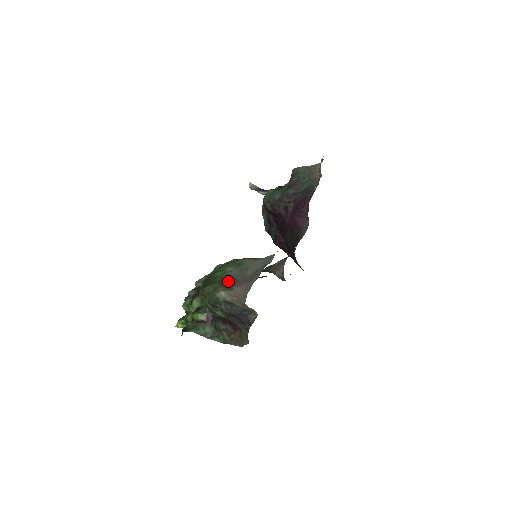
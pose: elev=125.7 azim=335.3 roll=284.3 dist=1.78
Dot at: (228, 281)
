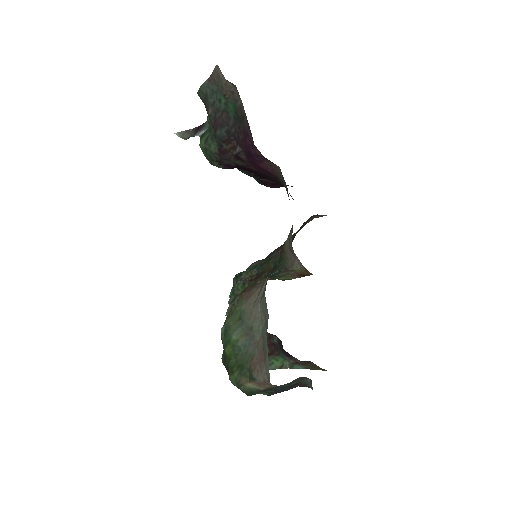
Dot at: (244, 362)
